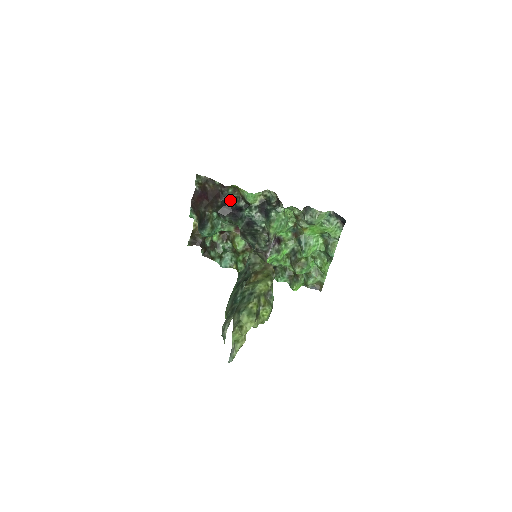
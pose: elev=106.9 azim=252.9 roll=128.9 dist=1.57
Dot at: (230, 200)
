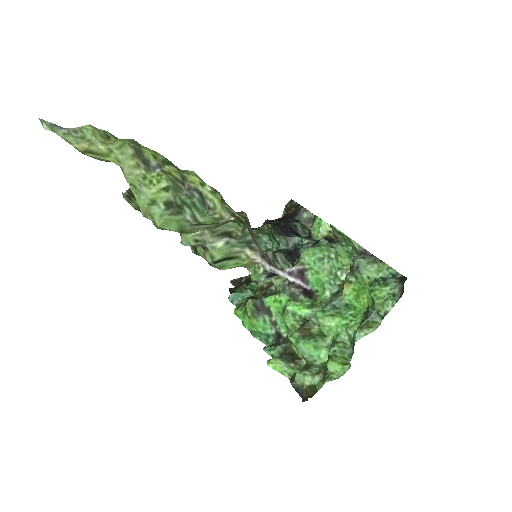
Dot at: (296, 222)
